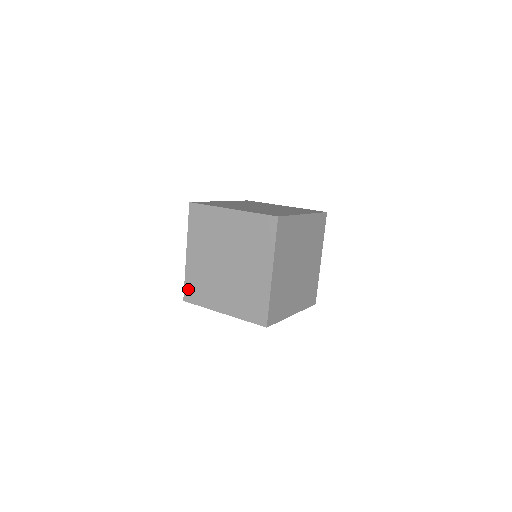
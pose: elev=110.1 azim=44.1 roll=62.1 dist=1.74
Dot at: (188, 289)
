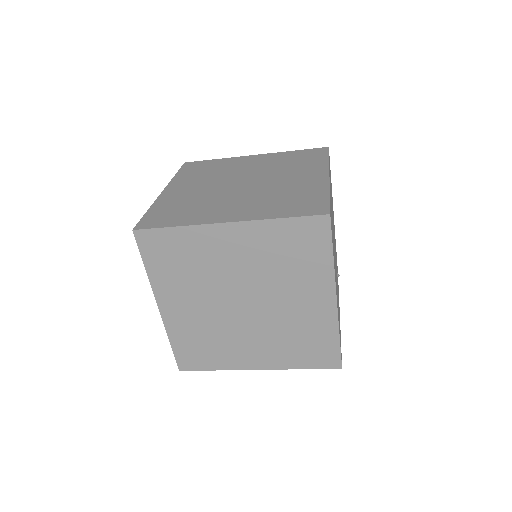
Dot at: occluded
